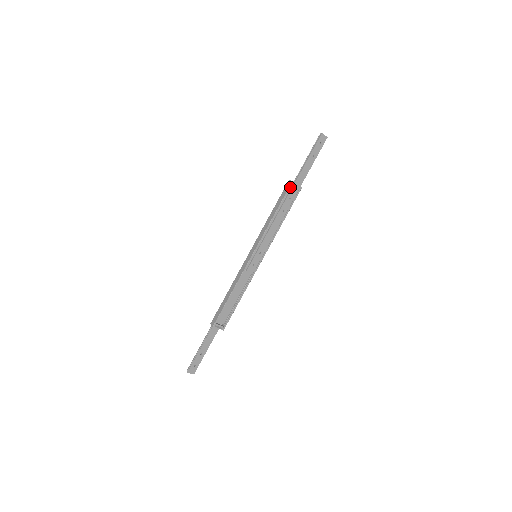
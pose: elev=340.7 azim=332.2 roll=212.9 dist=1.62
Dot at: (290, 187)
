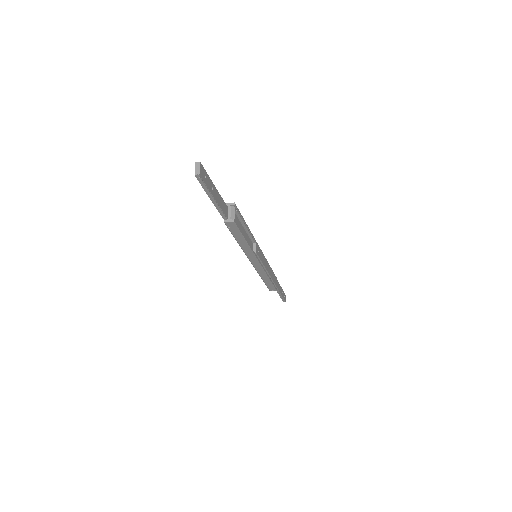
Dot at: occluded
